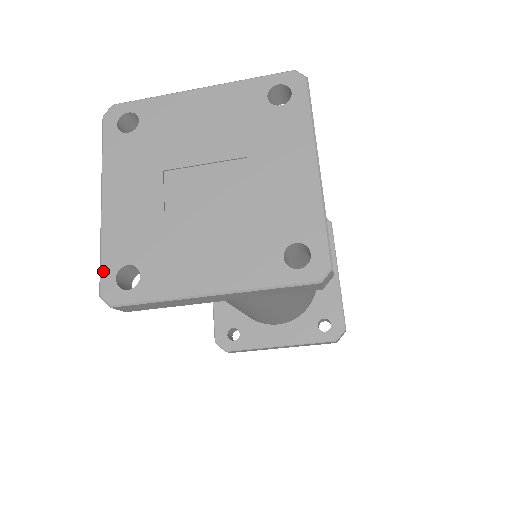
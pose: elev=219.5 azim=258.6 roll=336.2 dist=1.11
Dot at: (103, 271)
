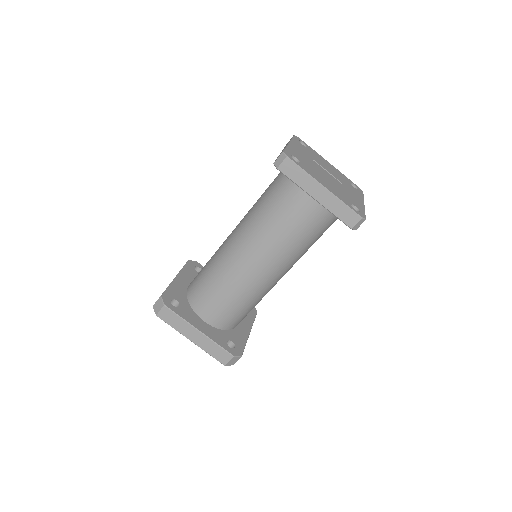
Dot at: (286, 150)
